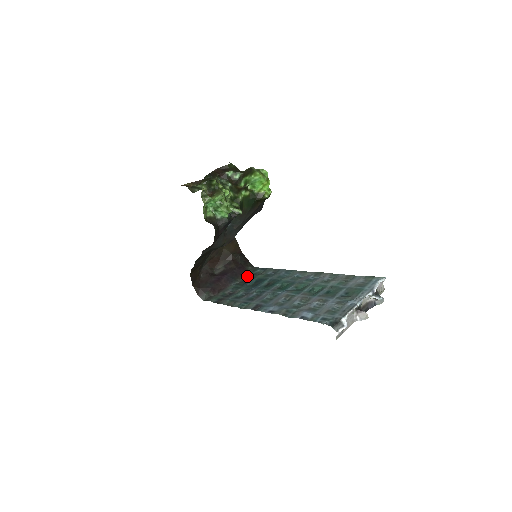
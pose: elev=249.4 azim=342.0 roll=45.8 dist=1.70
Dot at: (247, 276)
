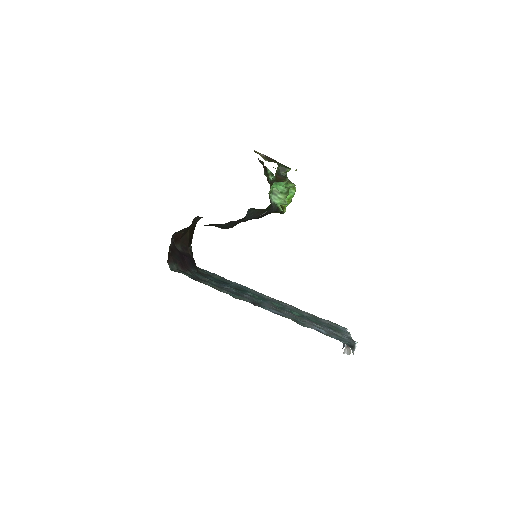
Dot at: (200, 270)
